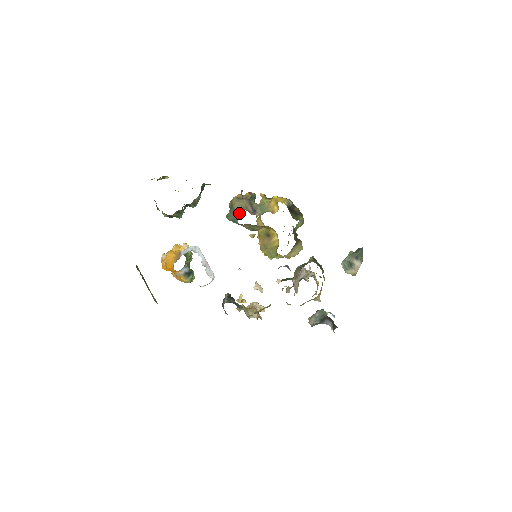
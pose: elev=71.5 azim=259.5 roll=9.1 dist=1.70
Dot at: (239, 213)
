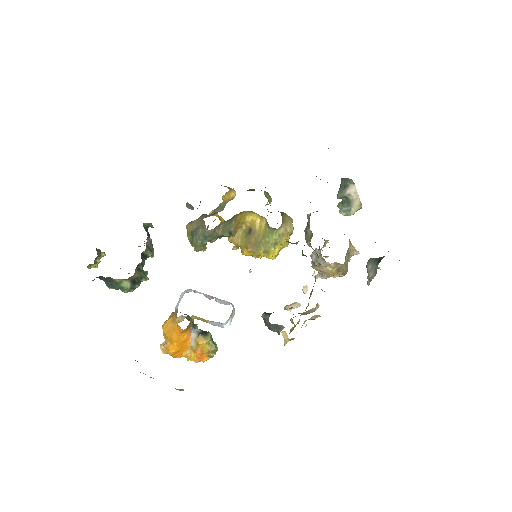
Dot at: (202, 224)
